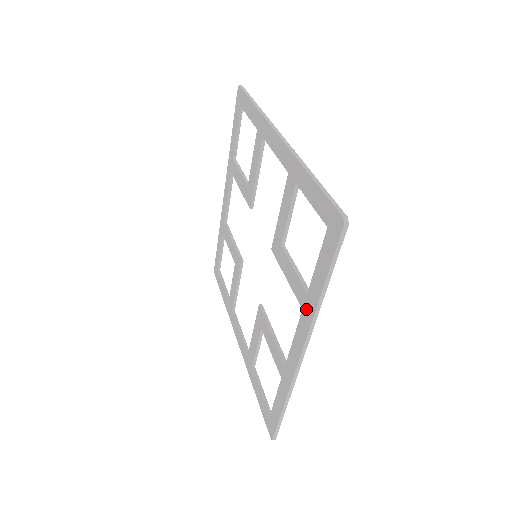
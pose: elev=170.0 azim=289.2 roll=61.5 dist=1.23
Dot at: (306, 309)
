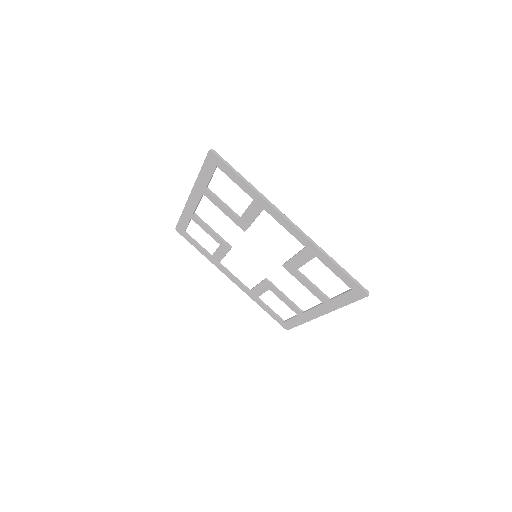
Dot at: (328, 305)
